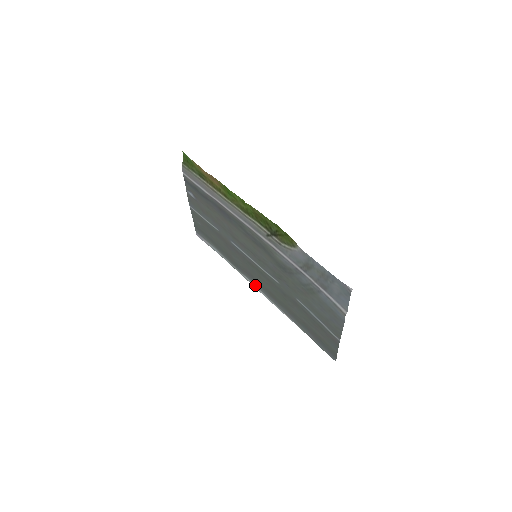
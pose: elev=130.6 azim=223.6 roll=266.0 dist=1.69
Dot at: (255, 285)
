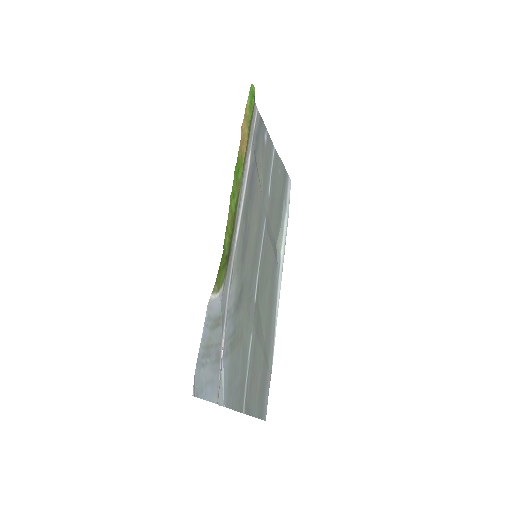
Dot at: (279, 277)
